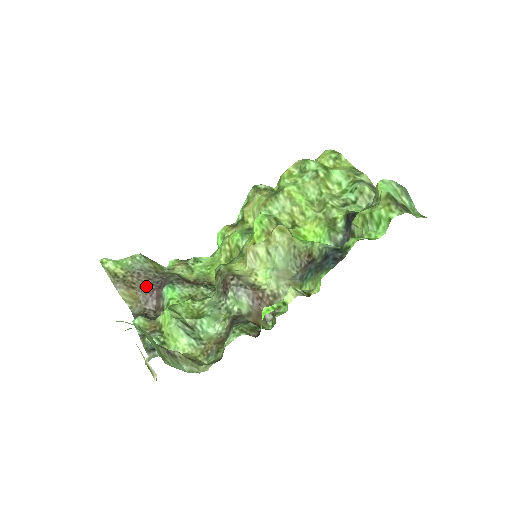
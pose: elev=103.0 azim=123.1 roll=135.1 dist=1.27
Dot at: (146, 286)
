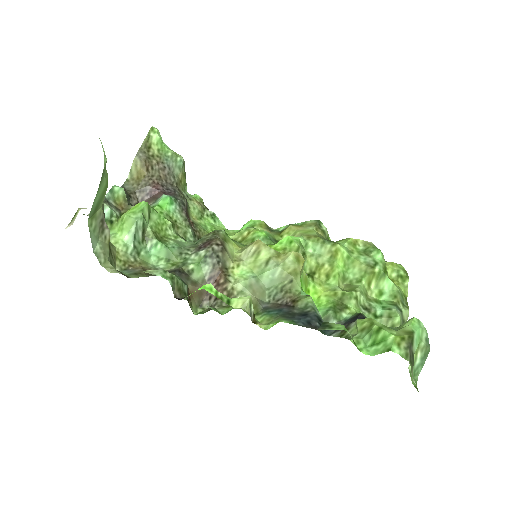
Dot at: (157, 181)
